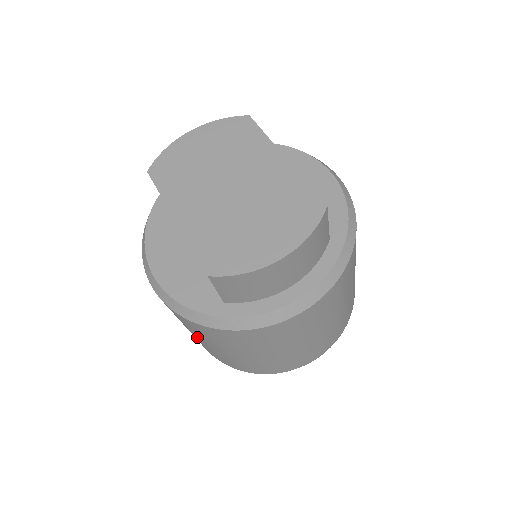
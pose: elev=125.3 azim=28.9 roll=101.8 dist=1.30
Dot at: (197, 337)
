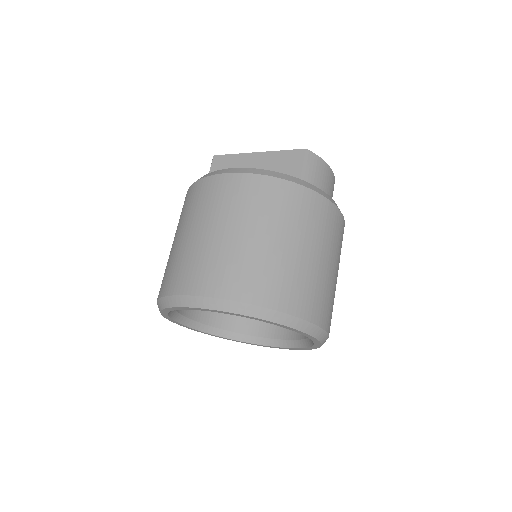
Dot at: (254, 232)
